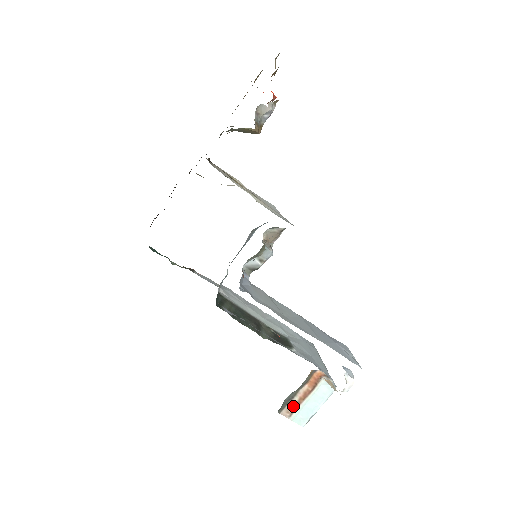
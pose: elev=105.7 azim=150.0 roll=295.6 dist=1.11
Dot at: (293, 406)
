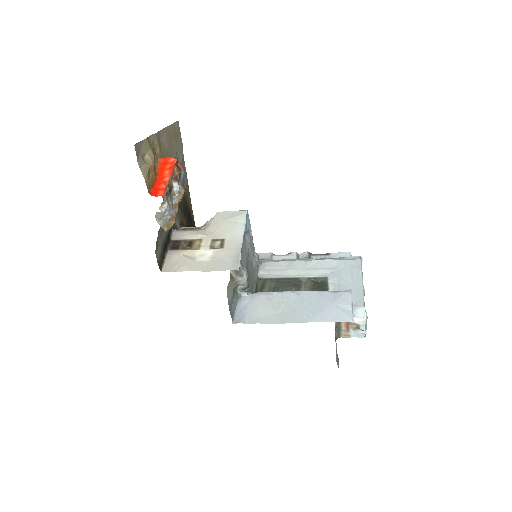
Dot at: (346, 332)
